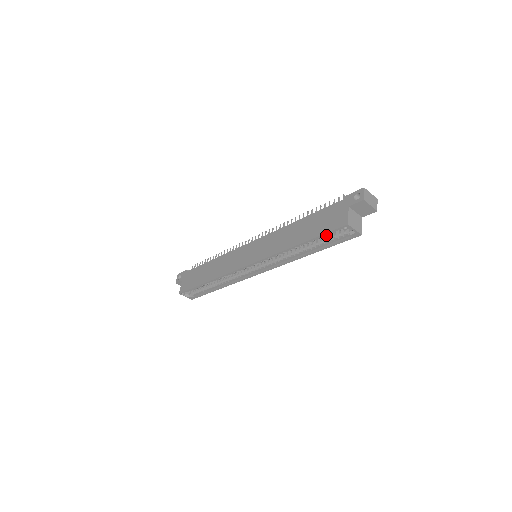
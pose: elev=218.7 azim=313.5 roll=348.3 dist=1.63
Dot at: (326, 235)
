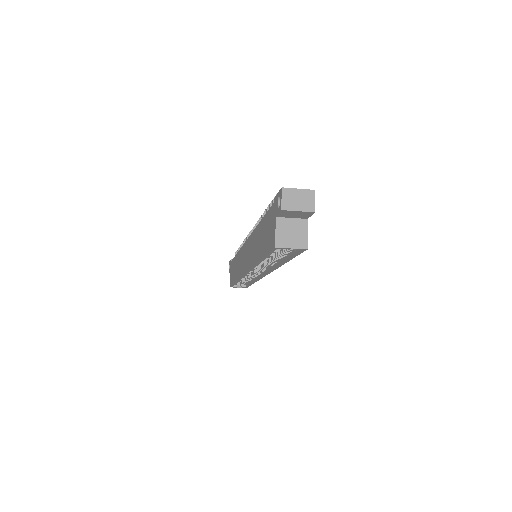
Dot at: (274, 252)
